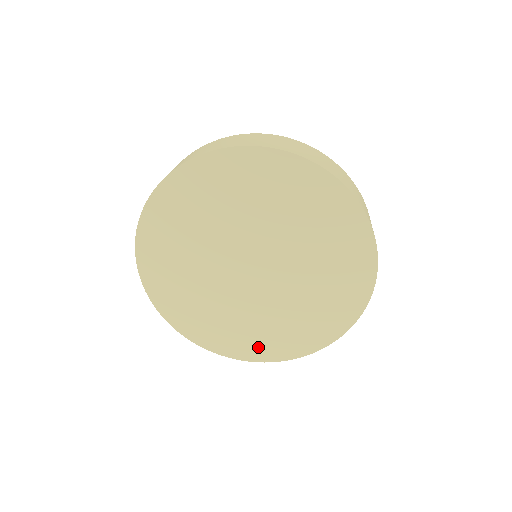
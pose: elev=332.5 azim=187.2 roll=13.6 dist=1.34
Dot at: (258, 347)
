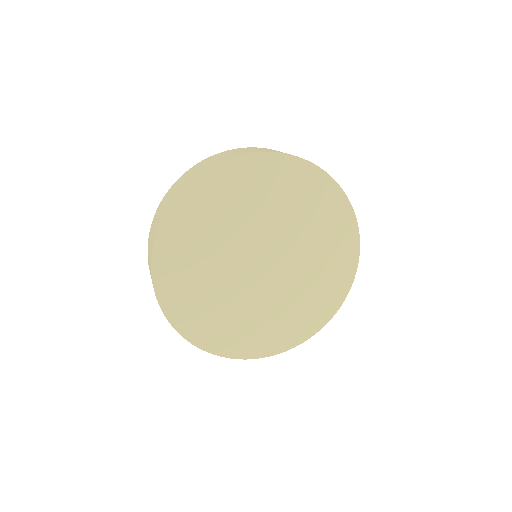
Dot at: (221, 338)
